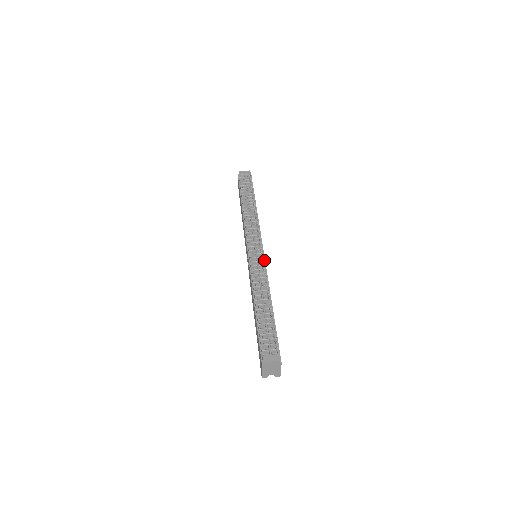
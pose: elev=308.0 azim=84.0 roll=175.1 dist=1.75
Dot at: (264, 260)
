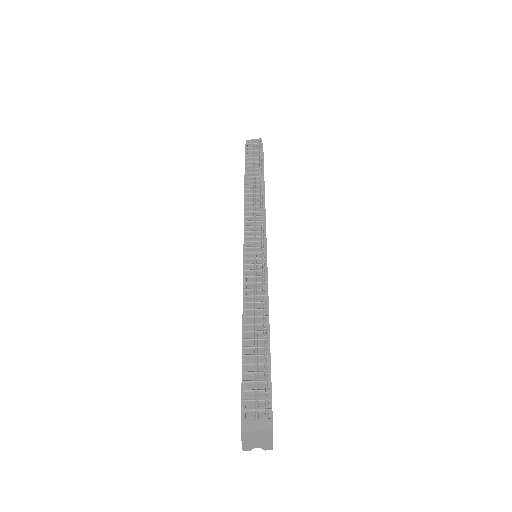
Dot at: (265, 263)
